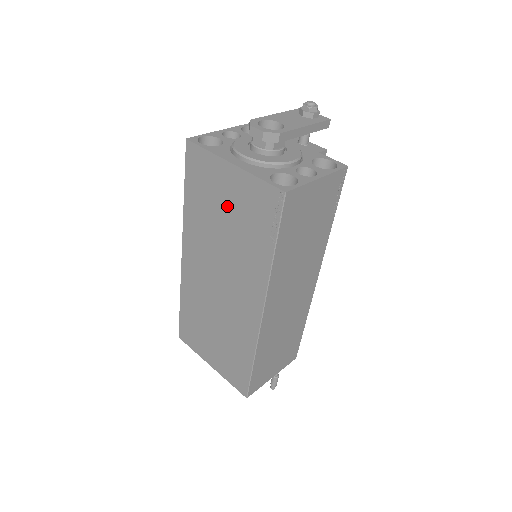
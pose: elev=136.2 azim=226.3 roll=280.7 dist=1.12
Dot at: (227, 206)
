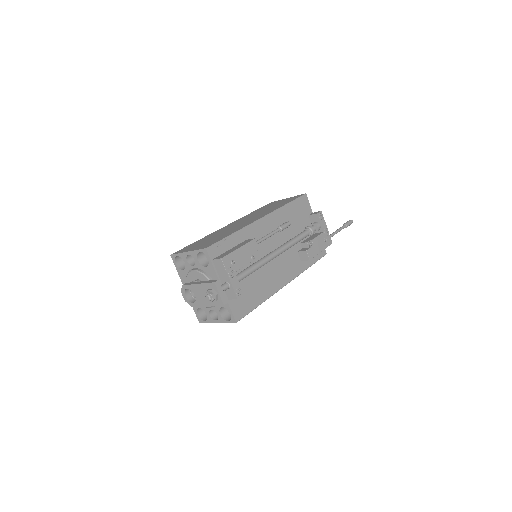
Dot at: occluded
